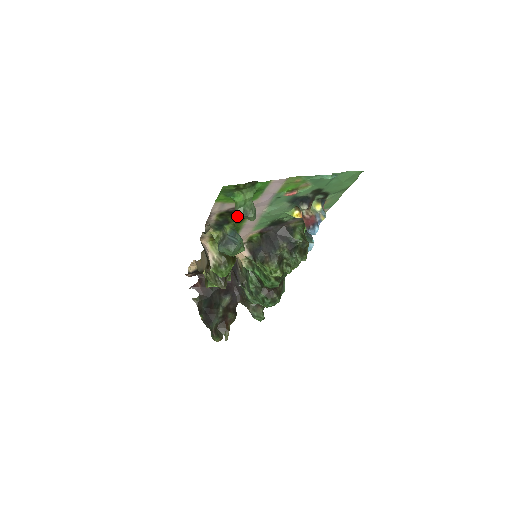
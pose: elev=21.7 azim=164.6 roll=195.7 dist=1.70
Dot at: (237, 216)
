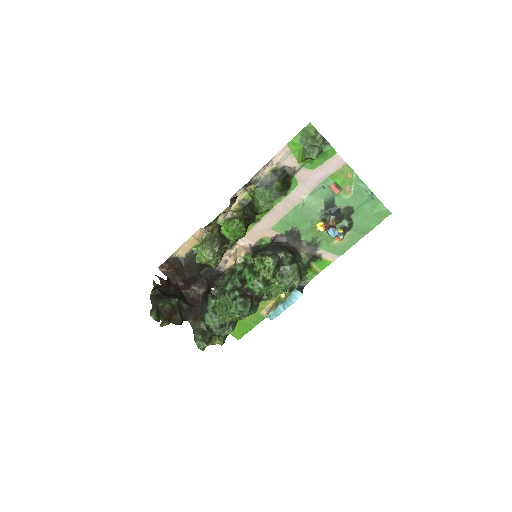
Dot at: (287, 177)
